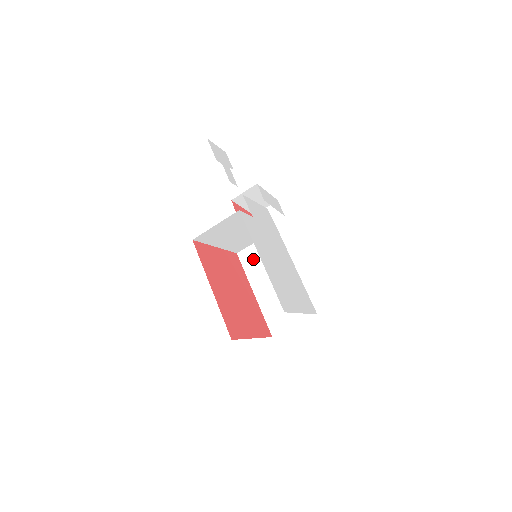
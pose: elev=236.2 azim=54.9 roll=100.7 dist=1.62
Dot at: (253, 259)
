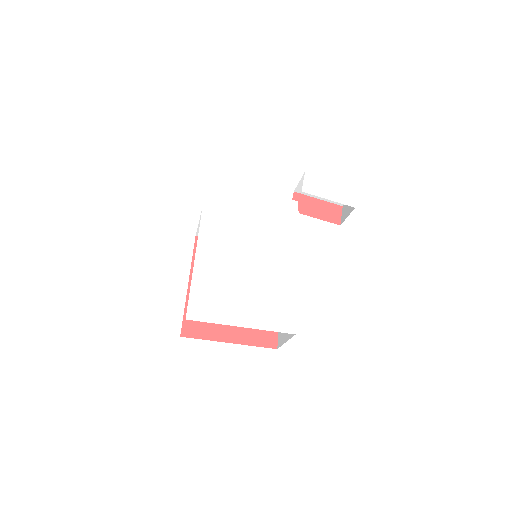
Dot at: occluded
